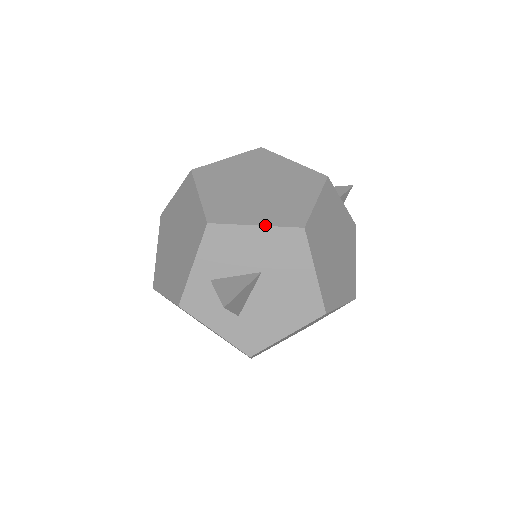
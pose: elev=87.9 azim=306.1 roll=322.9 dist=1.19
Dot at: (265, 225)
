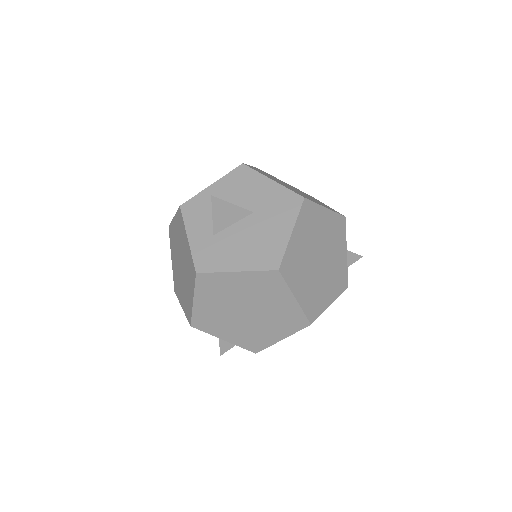
Dot at: (279, 183)
